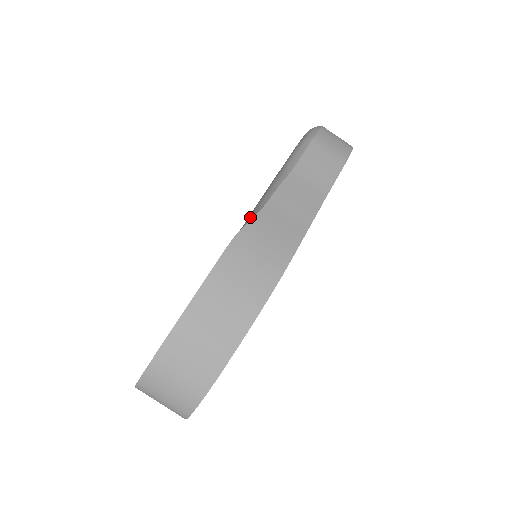
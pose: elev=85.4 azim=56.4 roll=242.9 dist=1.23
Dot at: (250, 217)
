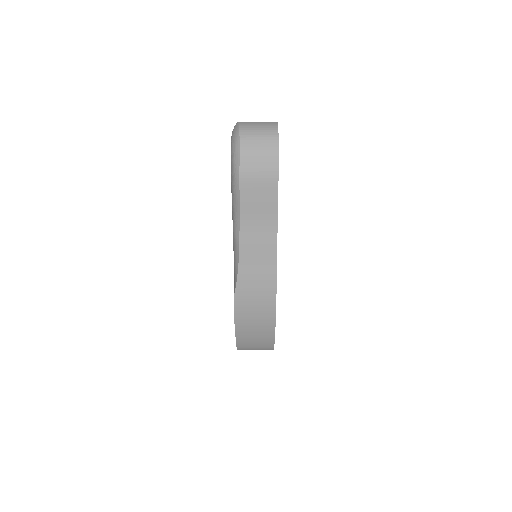
Dot at: (235, 274)
